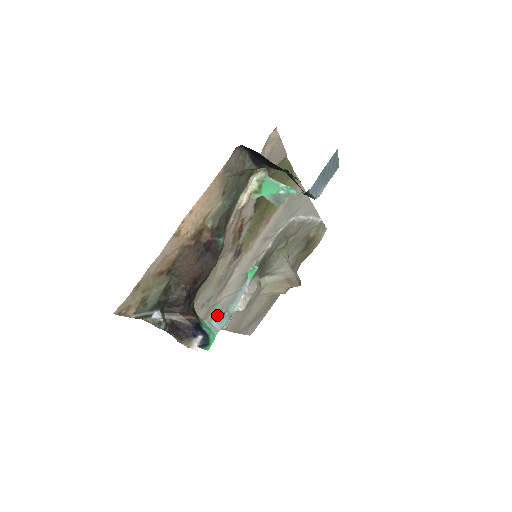
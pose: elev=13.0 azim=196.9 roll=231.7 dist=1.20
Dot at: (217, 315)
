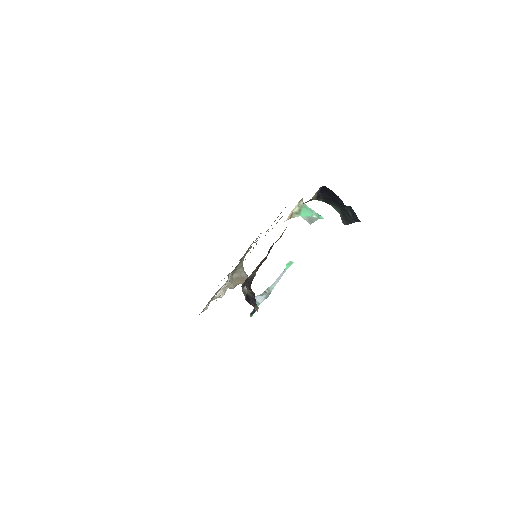
Dot at: occluded
